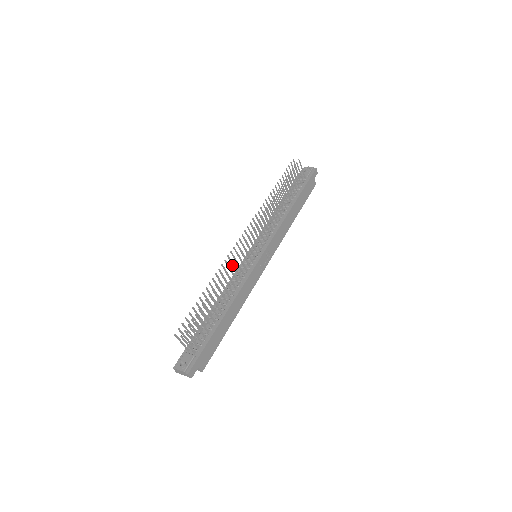
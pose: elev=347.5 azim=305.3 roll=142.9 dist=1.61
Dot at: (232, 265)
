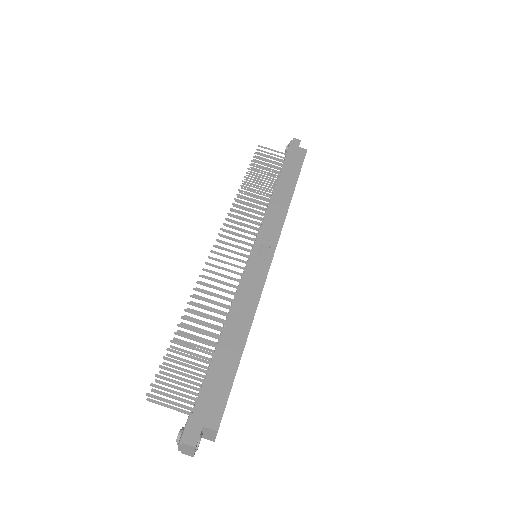
Dot at: occluded
